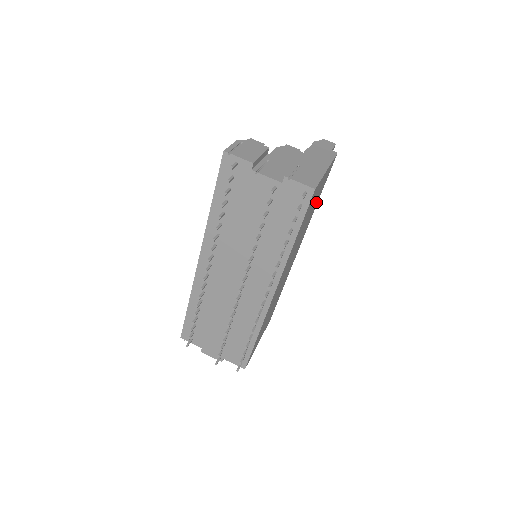
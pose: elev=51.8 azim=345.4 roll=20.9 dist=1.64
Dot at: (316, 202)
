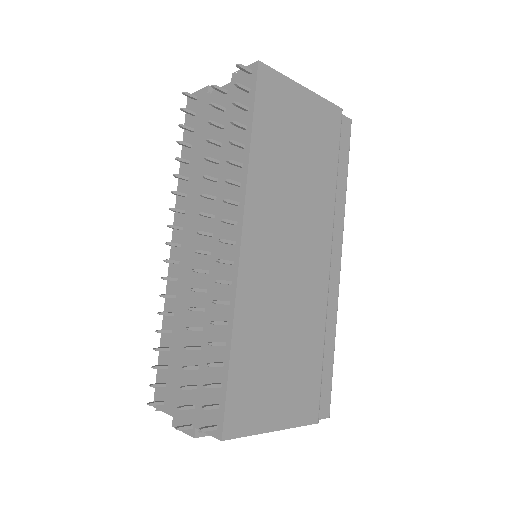
Dot at: (323, 163)
